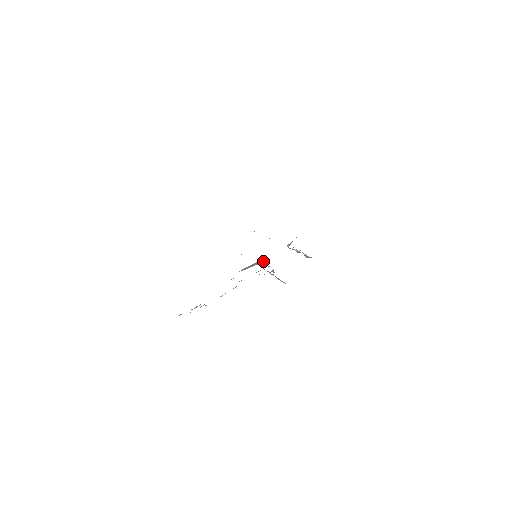
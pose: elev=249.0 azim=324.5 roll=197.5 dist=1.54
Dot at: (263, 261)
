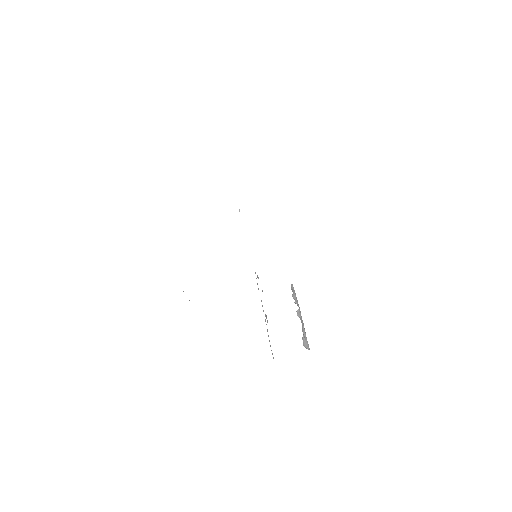
Dot at: occluded
